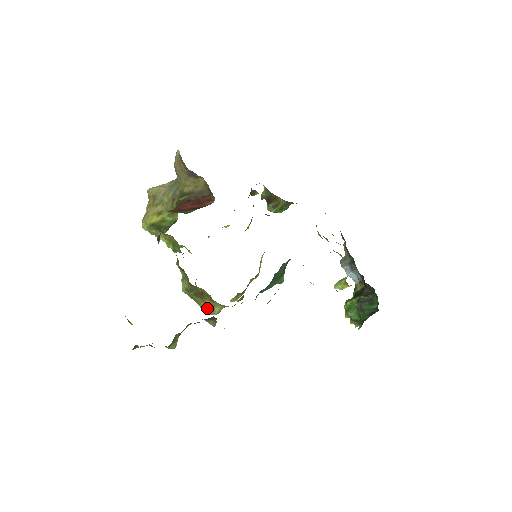
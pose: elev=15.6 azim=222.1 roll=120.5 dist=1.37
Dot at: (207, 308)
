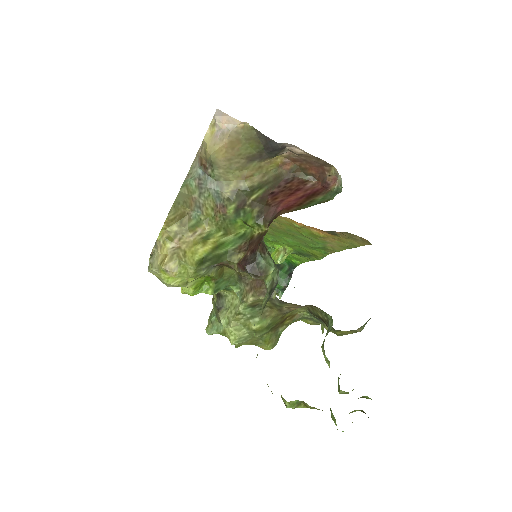
Dot at: (274, 340)
